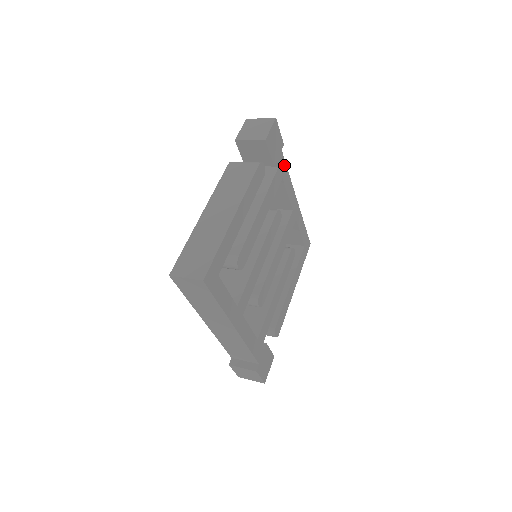
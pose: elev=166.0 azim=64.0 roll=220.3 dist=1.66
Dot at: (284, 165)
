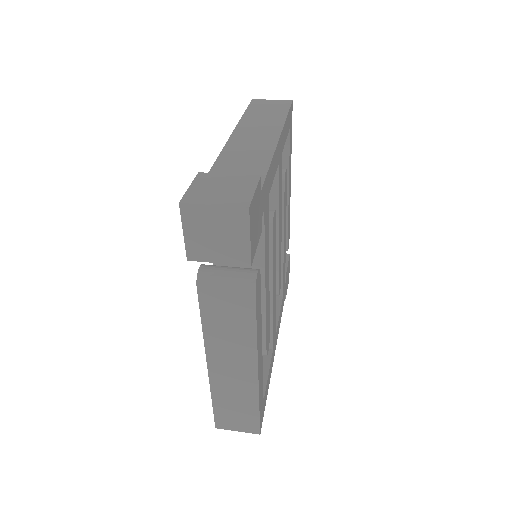
Dot at: (266, 182)
